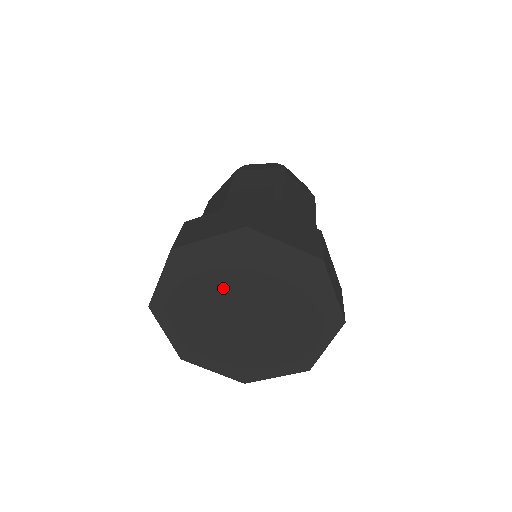
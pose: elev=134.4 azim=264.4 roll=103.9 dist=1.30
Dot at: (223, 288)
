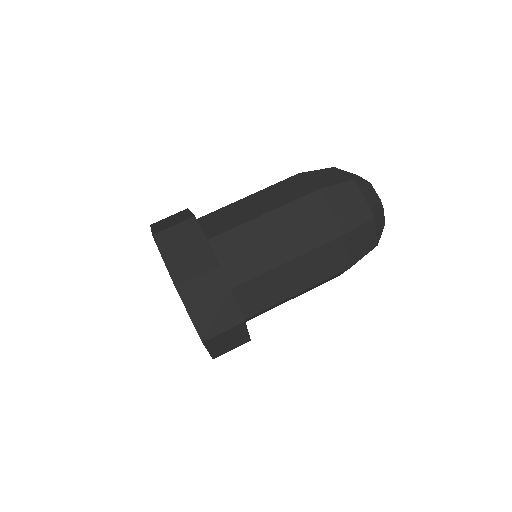
Dot at: occluded
